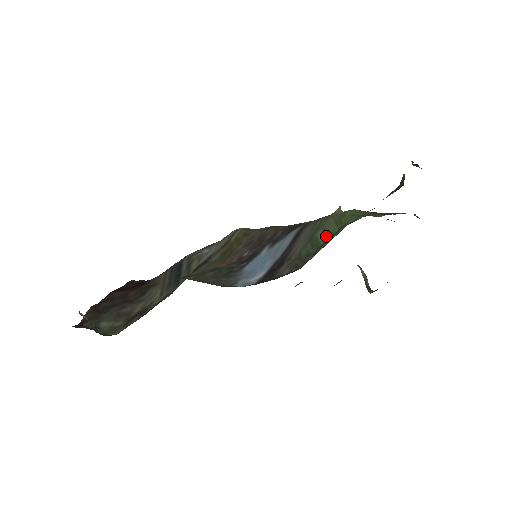
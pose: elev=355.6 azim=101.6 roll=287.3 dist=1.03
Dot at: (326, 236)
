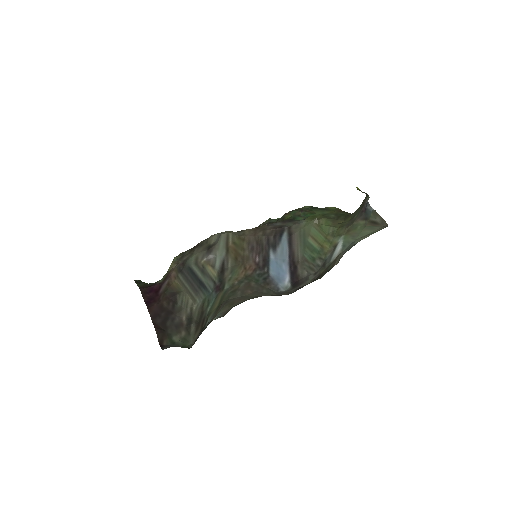
Dot at: (318, 243)
